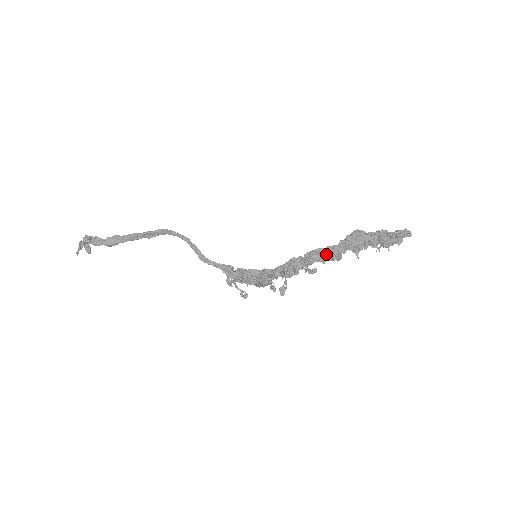
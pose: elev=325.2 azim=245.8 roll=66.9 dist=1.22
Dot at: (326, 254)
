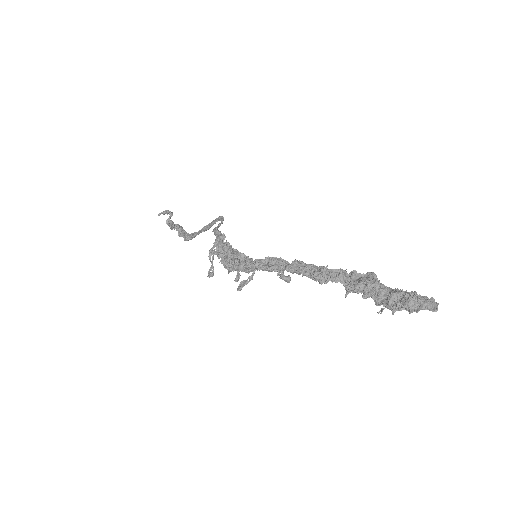
Dot at: (312, 265)
